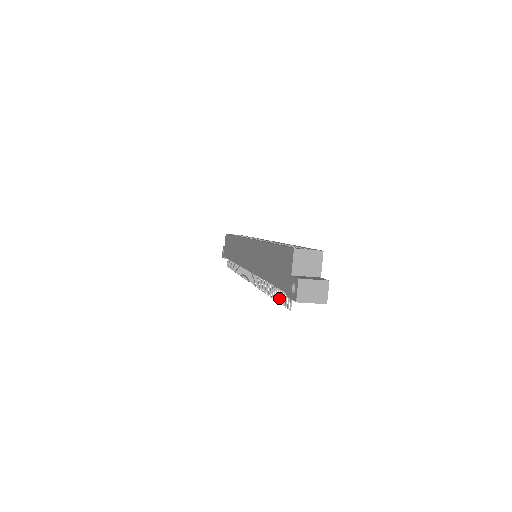
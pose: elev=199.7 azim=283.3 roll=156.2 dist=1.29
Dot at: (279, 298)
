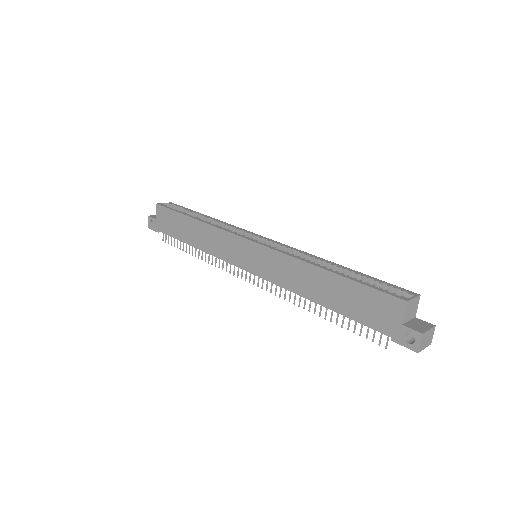
Dot at: (355, 329)
